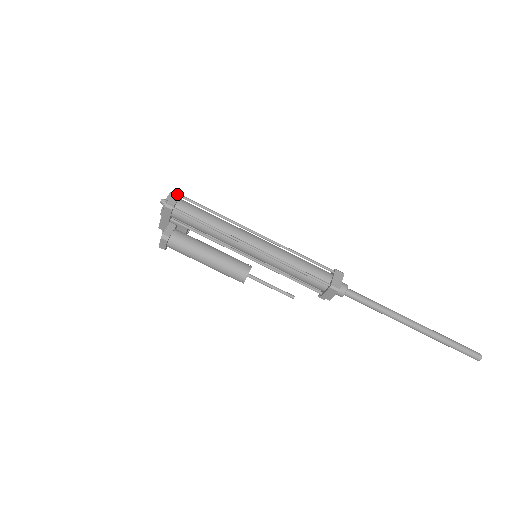
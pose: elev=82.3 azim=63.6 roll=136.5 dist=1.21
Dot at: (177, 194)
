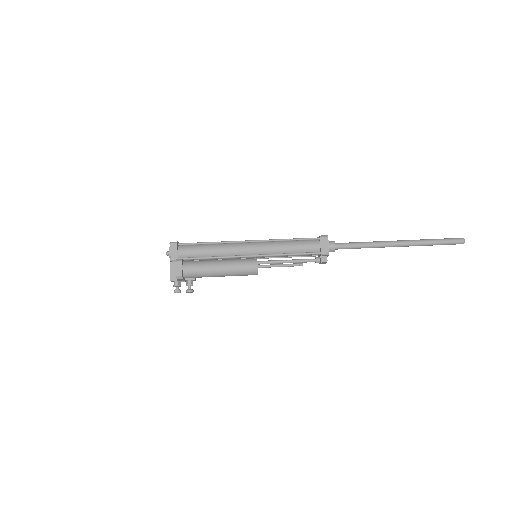
Dot at: occluded
